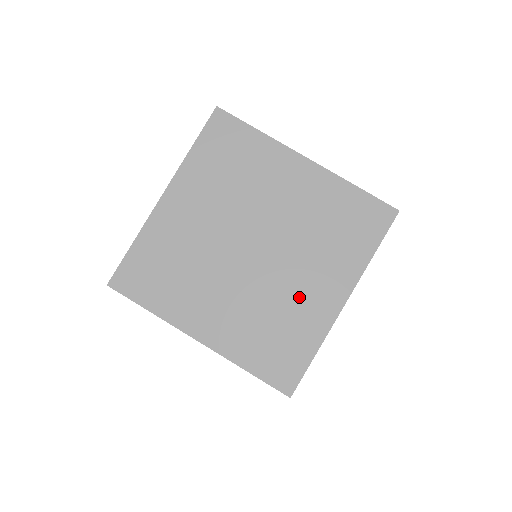
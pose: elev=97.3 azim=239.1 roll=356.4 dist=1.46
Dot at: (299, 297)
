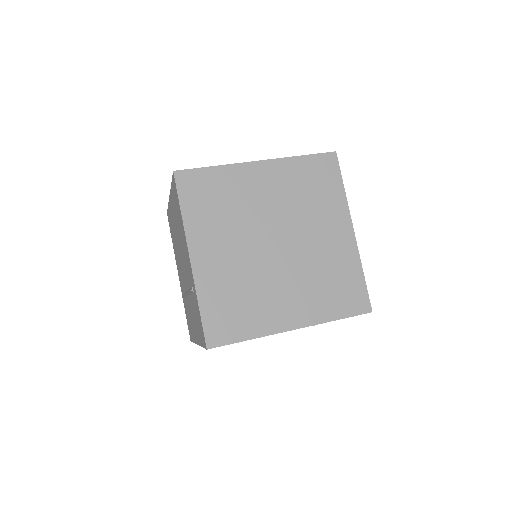
Dot at: (327, 249)
